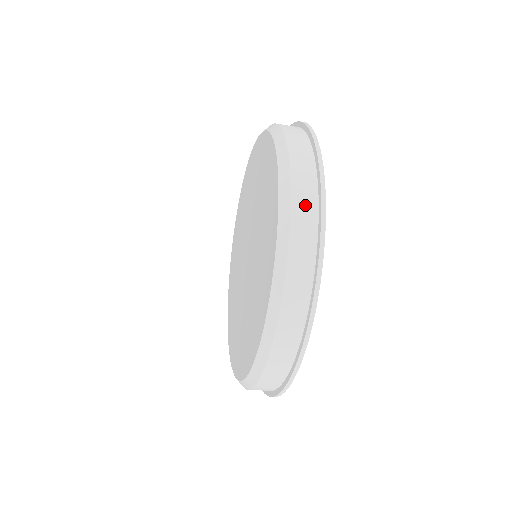
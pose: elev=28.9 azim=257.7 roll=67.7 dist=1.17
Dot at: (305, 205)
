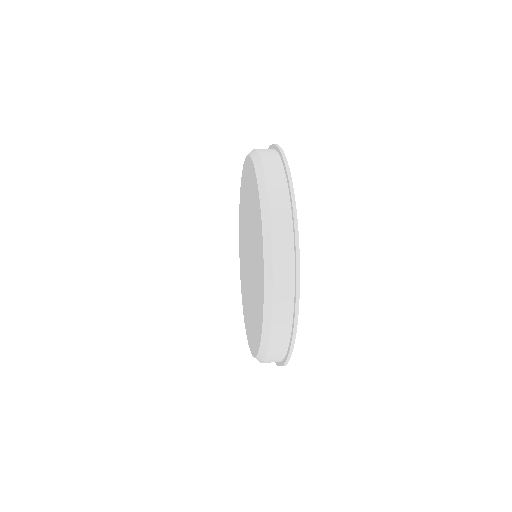
Dot at: (284, 297)
